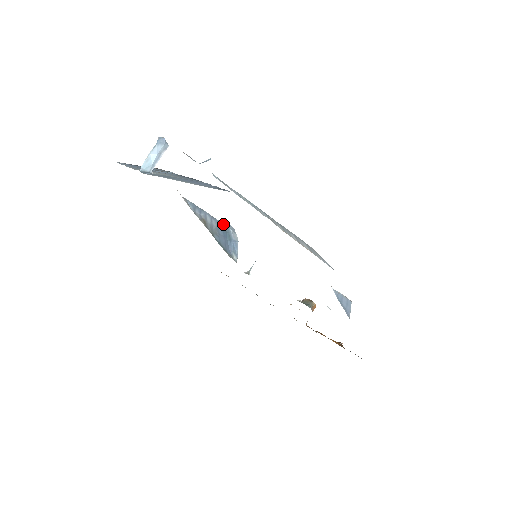
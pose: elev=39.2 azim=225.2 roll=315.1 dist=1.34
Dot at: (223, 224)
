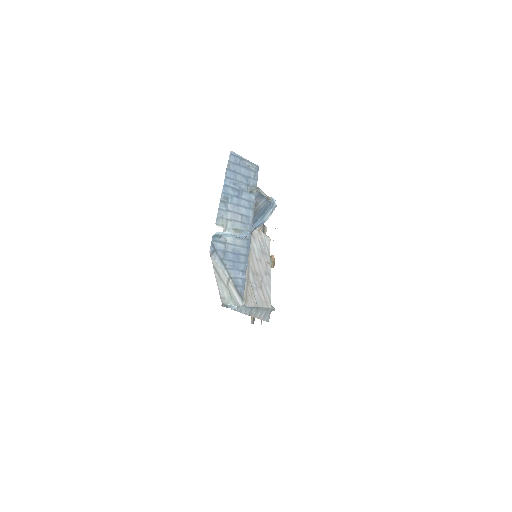
Dot at: (271, 202)
